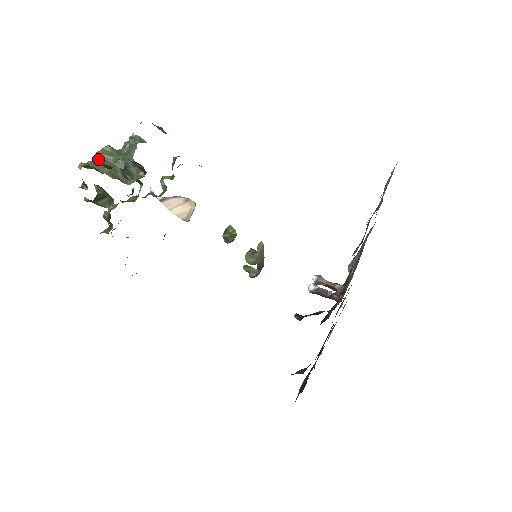
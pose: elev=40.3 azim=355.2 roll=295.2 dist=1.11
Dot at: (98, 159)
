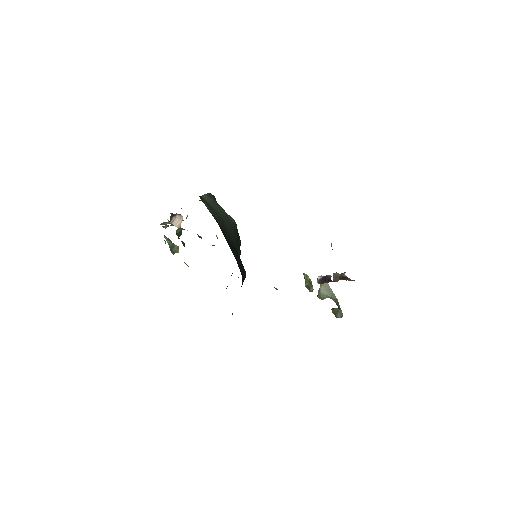
Dot at: occluded
